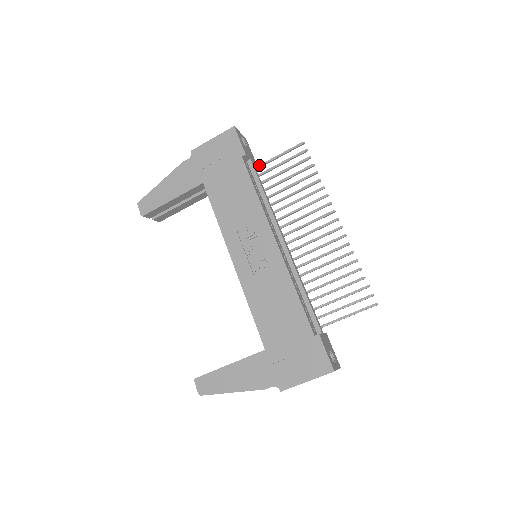
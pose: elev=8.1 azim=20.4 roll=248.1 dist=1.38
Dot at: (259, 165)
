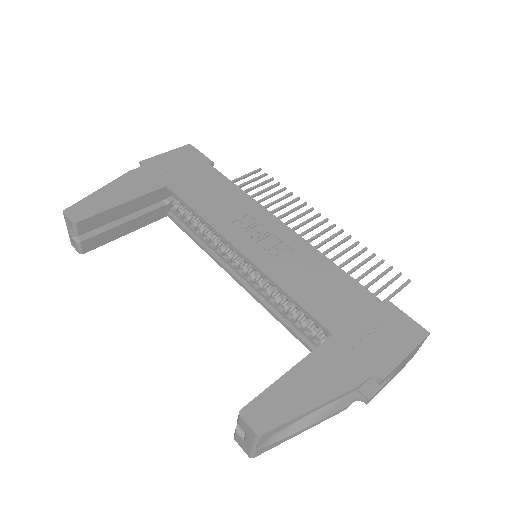
Dot at: occluded
